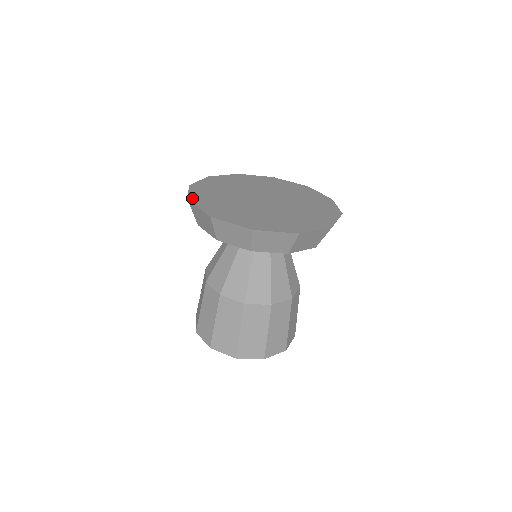
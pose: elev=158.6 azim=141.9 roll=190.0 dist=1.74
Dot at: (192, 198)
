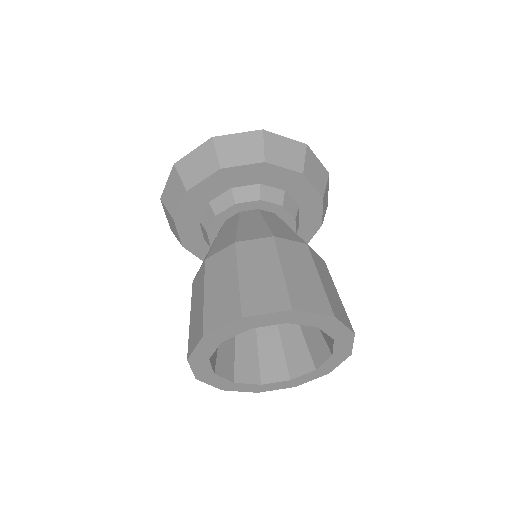
Dot at: occluded
